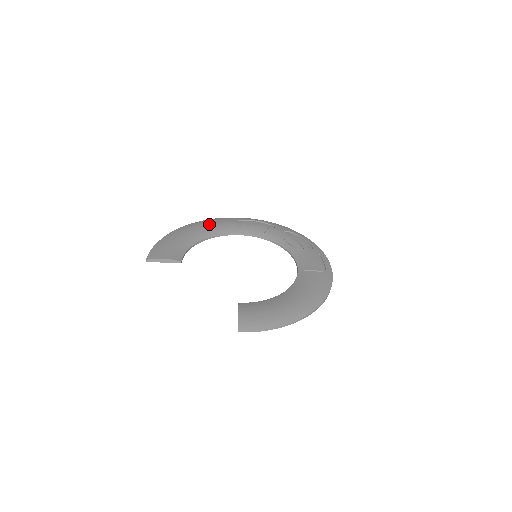
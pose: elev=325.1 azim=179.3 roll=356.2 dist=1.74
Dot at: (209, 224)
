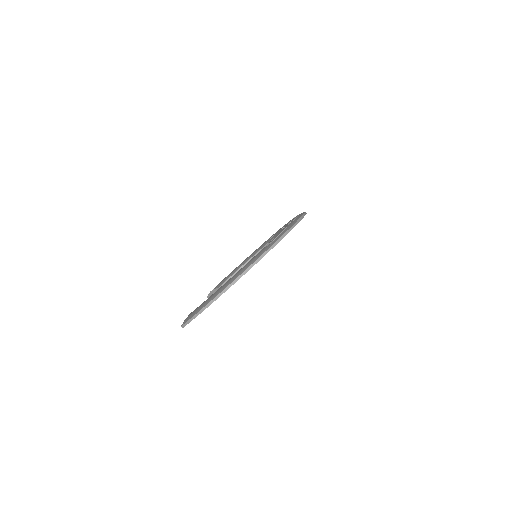
Dot at: occluded
